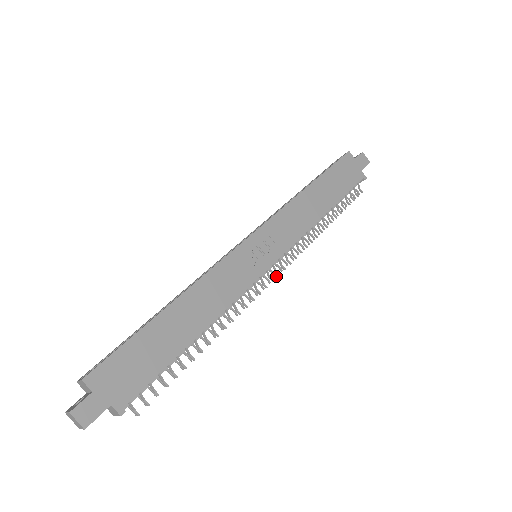
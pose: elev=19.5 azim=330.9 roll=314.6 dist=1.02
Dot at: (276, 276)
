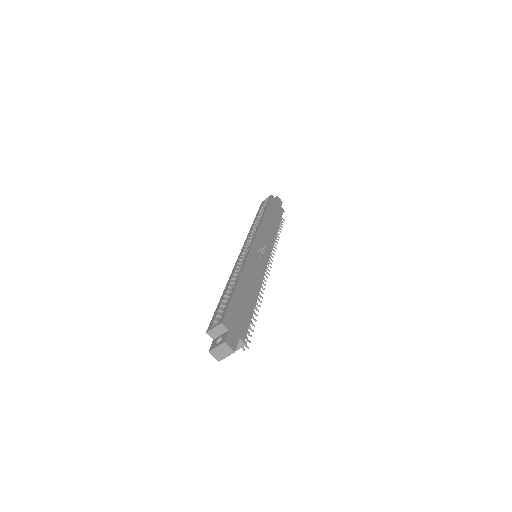
Dot at: occluded
